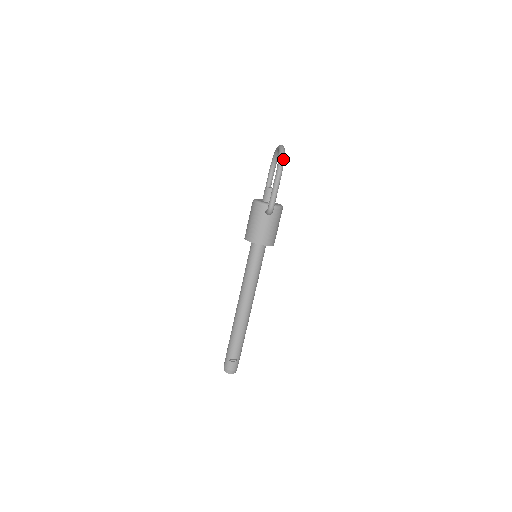
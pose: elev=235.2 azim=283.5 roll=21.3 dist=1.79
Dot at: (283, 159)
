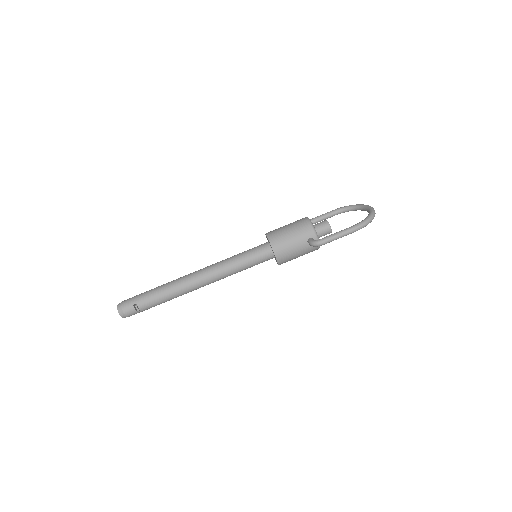
Dot at: (370, 222)
